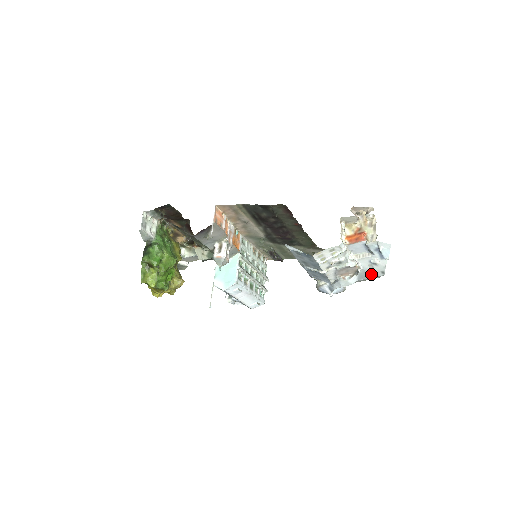
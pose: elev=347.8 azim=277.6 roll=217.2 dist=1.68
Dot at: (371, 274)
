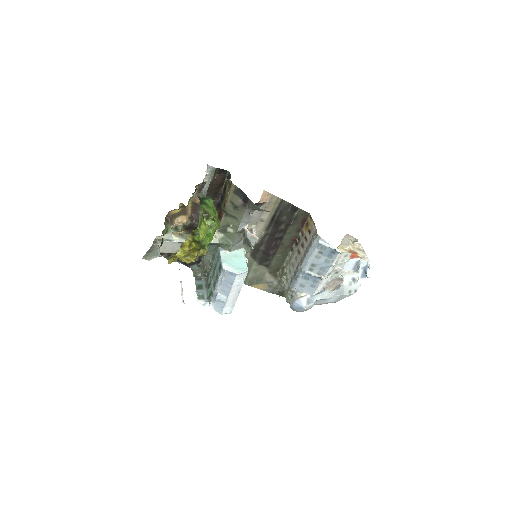
Dot at: (346, 291)
